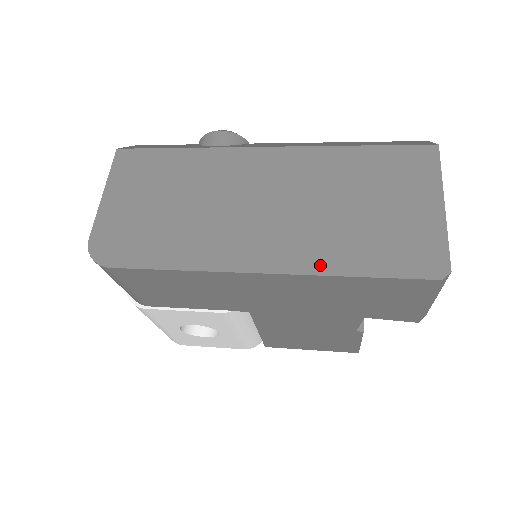
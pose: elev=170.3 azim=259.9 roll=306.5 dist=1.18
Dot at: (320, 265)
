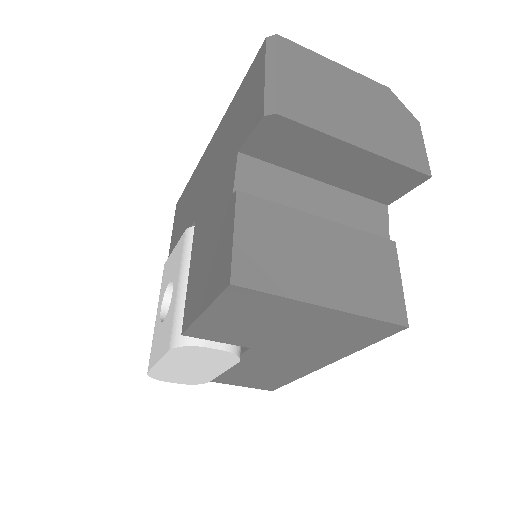
Dot at: occluded
